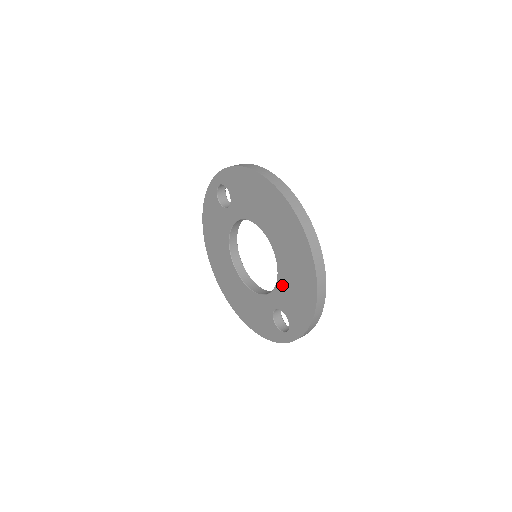
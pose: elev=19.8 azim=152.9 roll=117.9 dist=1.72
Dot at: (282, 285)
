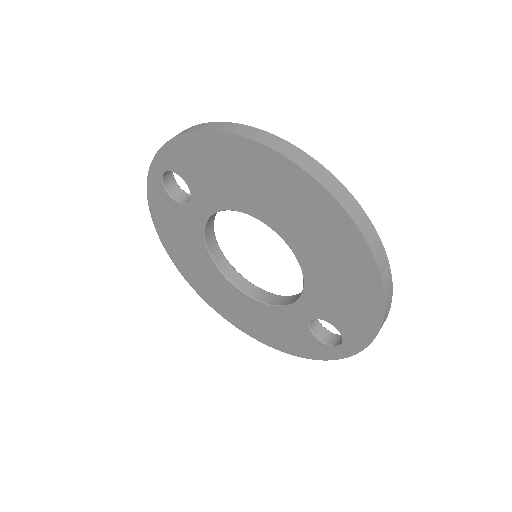
Dot at: (315, 286)
